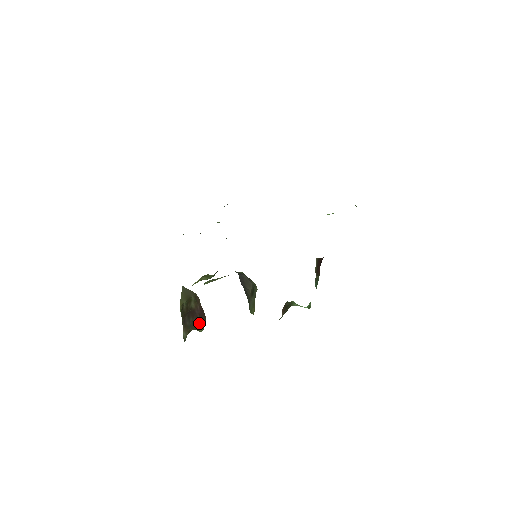
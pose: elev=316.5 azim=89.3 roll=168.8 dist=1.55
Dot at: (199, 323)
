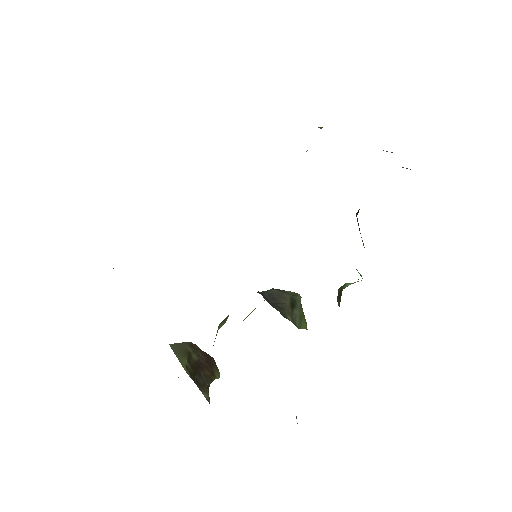
Dot at: (212, 371)
